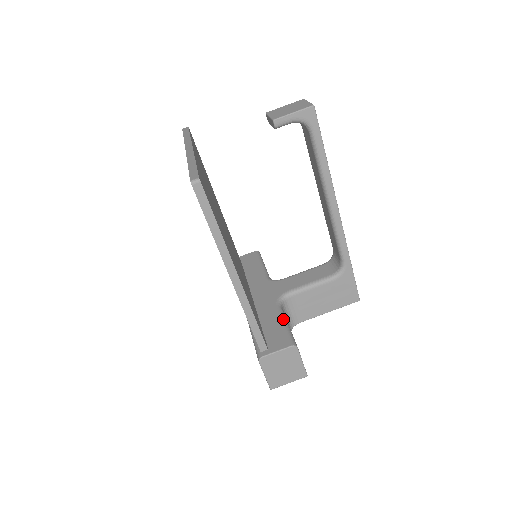
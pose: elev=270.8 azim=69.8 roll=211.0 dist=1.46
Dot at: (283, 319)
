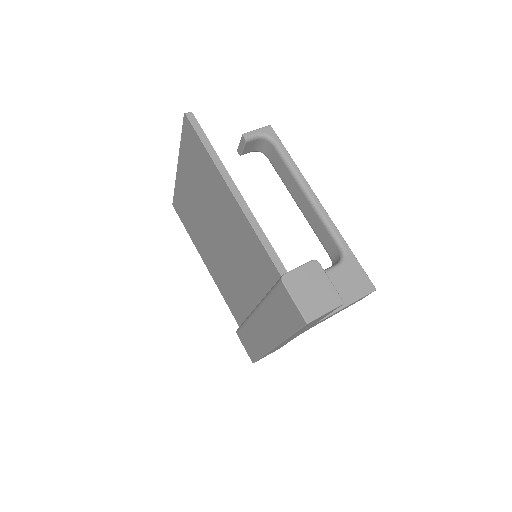
Dot at: occluded
